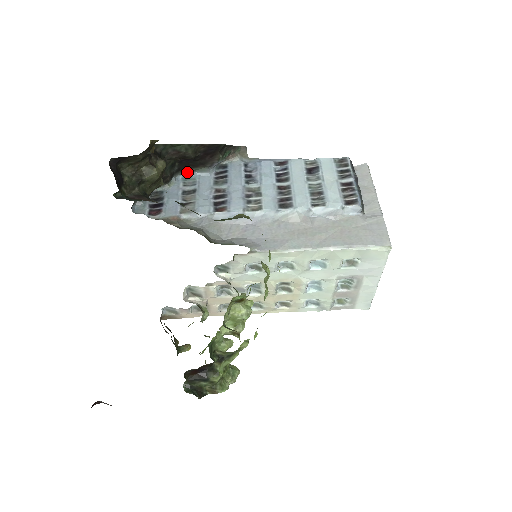
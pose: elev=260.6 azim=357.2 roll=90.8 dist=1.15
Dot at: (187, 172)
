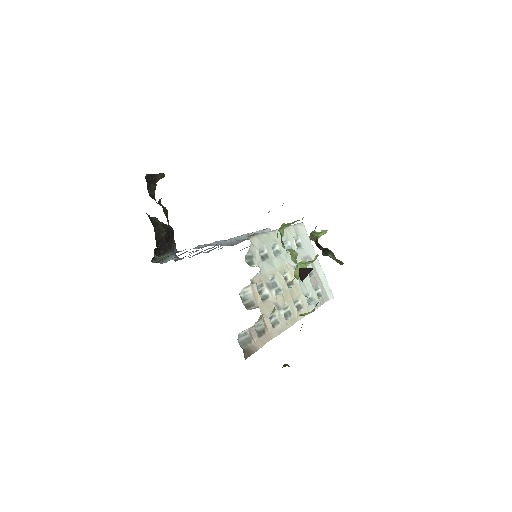
Dot at: (162, 260)
